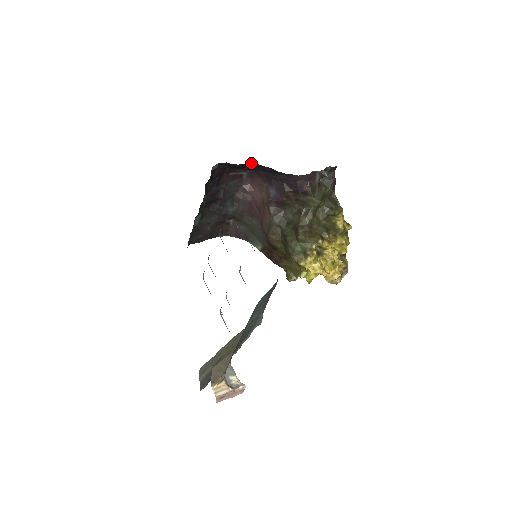
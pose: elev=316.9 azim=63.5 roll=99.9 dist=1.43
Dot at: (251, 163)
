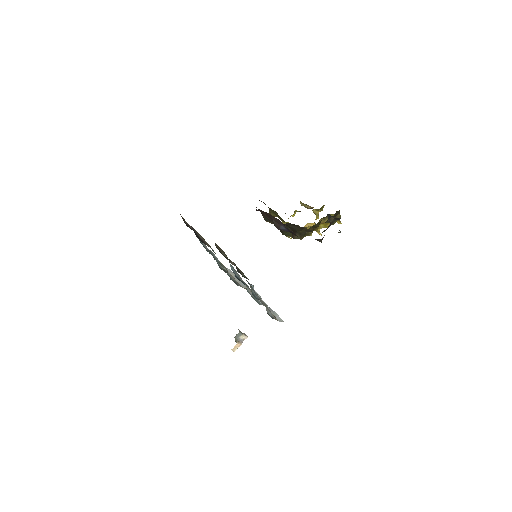
Dot at: occluded
